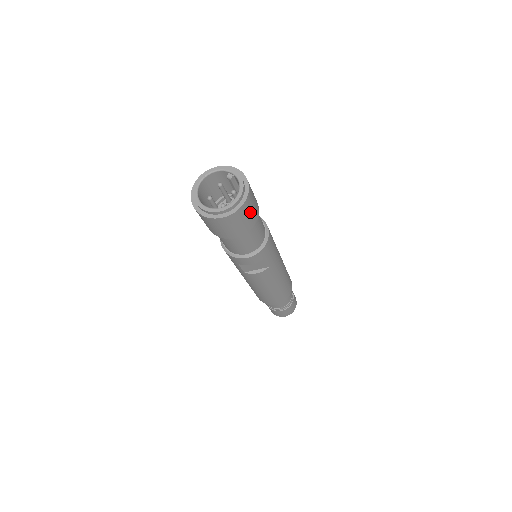
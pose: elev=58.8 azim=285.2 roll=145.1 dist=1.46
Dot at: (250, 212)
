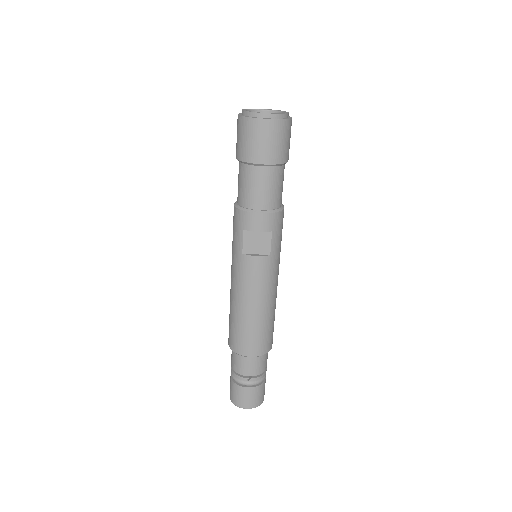
Dot at: (285, 140)
